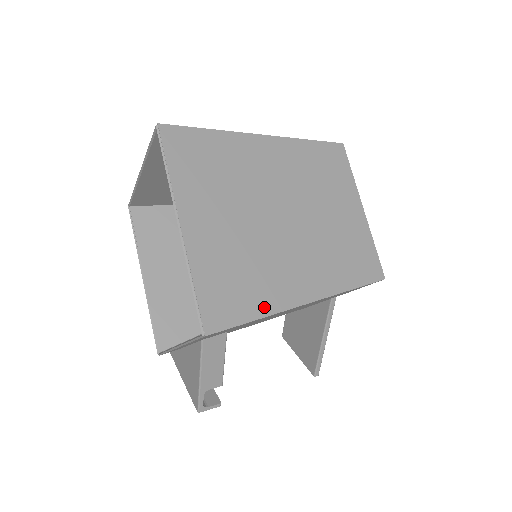
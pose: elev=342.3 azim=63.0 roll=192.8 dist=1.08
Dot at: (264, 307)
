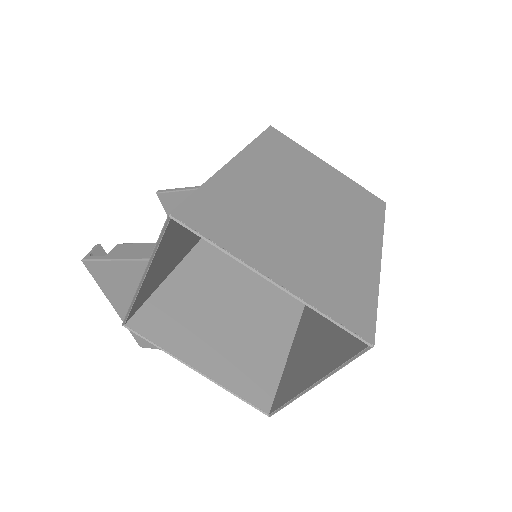
Dot at: occluded
